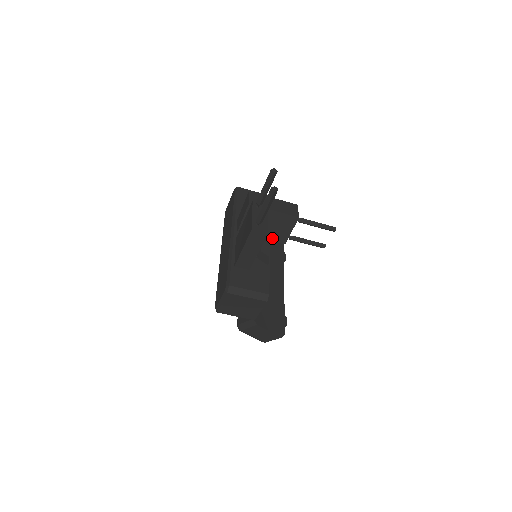
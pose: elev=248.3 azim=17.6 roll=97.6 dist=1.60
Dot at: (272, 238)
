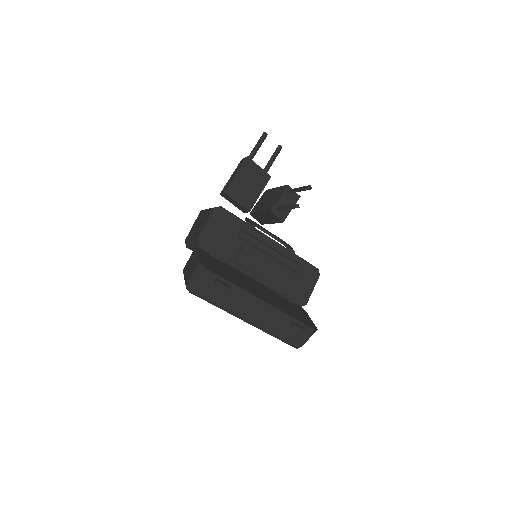
Dot at: (265, 209)
